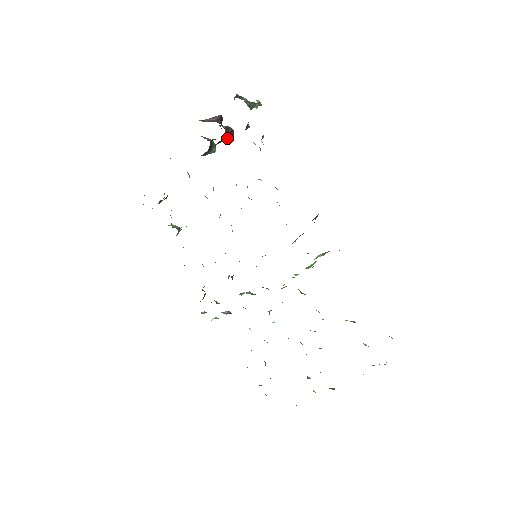
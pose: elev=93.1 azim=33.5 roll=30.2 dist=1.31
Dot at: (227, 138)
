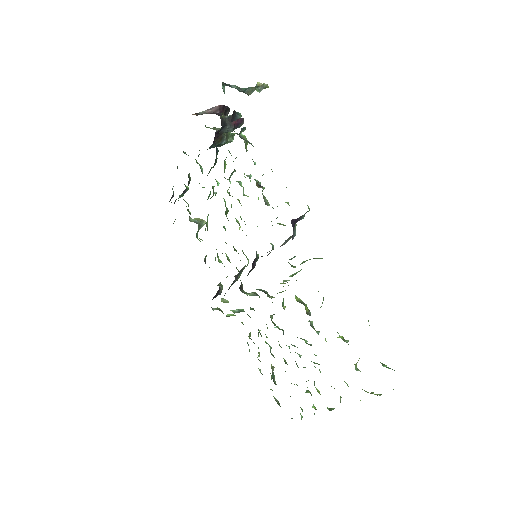
Dot at: (230, 128)
